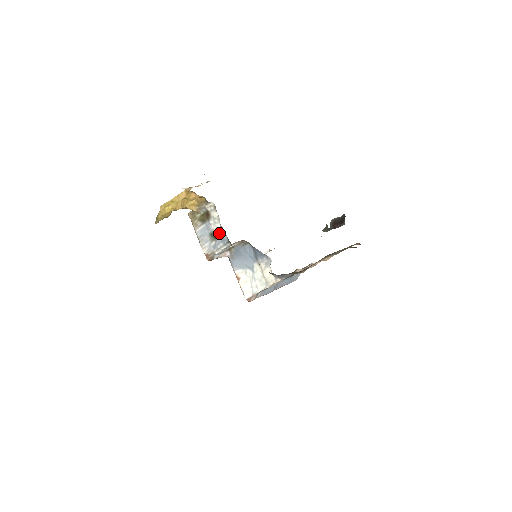
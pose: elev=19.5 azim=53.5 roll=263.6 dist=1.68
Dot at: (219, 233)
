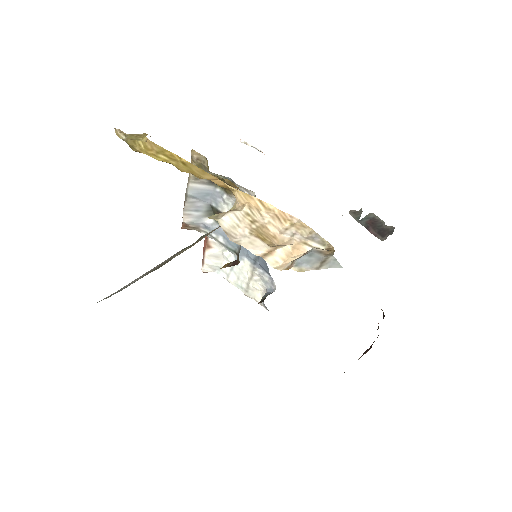
Dot at: occluded
